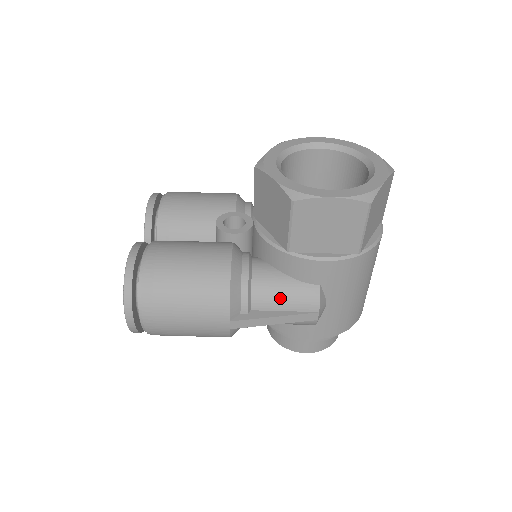
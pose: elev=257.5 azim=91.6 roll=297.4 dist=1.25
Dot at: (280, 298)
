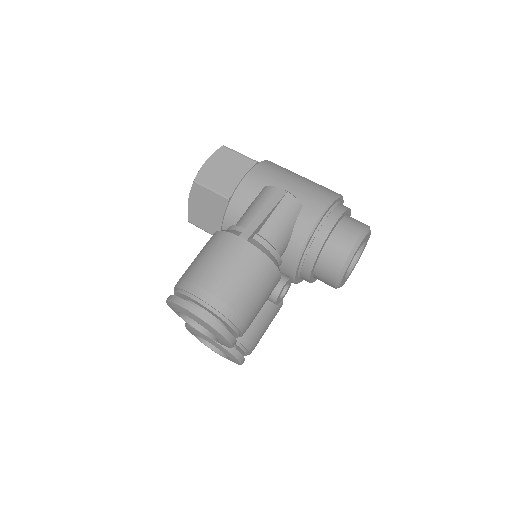
Dot at: (254, 209)
